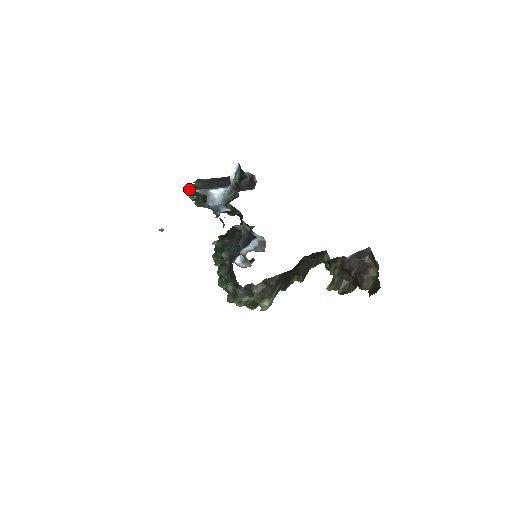
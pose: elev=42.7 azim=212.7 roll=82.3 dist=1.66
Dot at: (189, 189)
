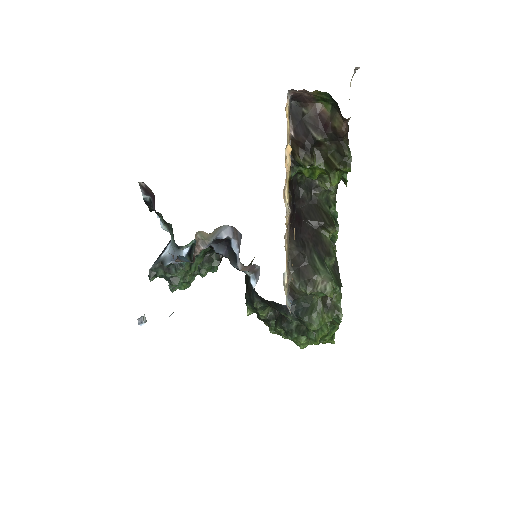
Dot at: (149, 277)
